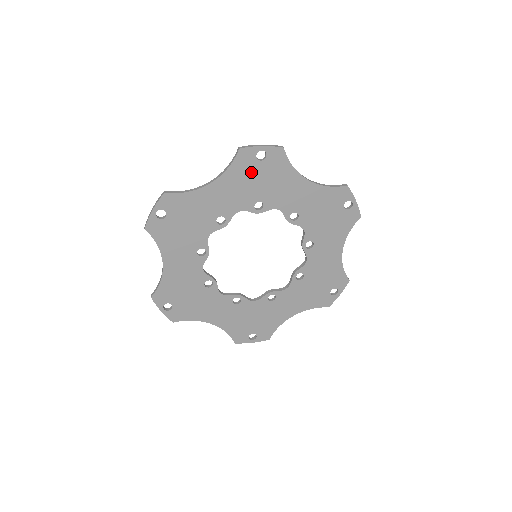
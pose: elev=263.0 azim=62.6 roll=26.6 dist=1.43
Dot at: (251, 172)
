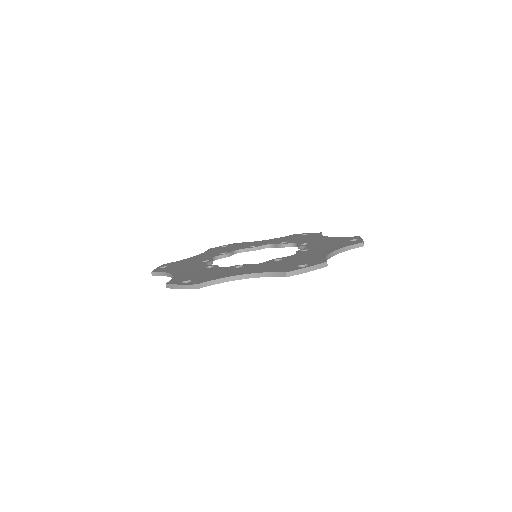
Dot at: occluded
